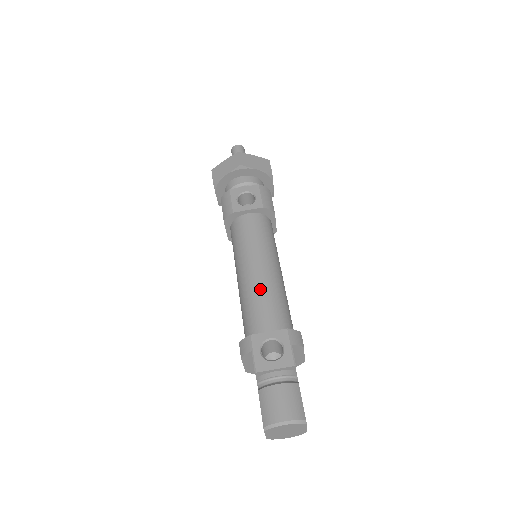
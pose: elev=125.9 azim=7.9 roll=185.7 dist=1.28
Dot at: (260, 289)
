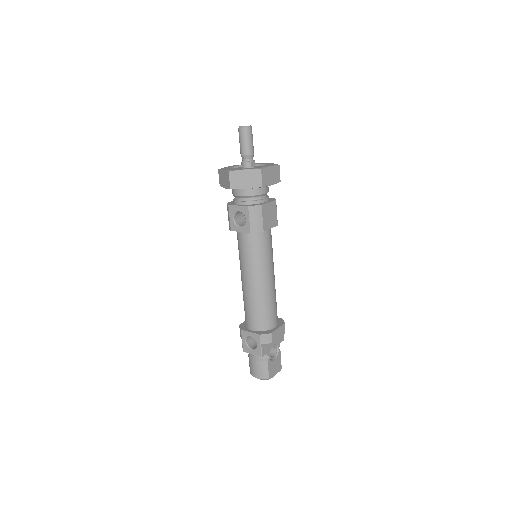
Dot at: (248, 299)
